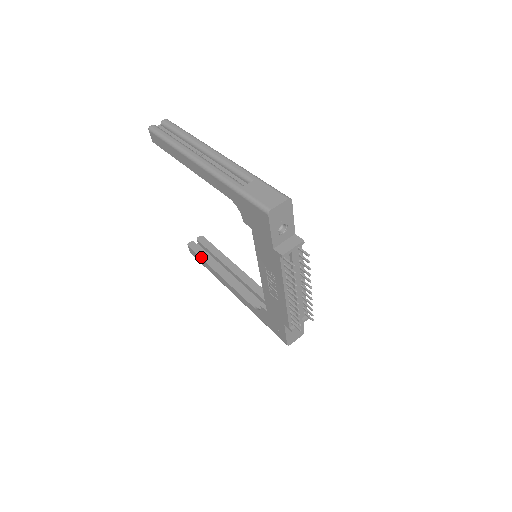
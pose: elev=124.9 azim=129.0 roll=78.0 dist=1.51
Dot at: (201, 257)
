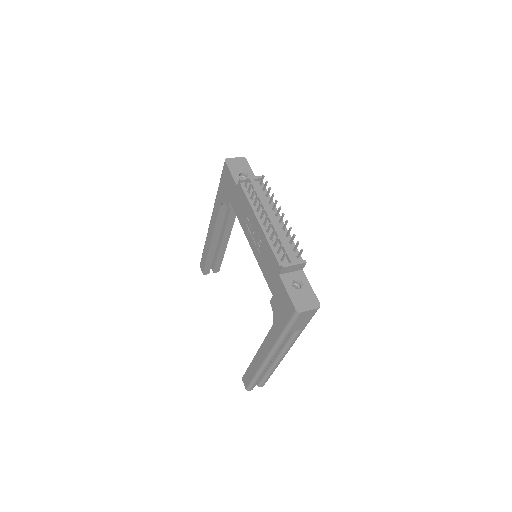
Dot at: (248, 368)
